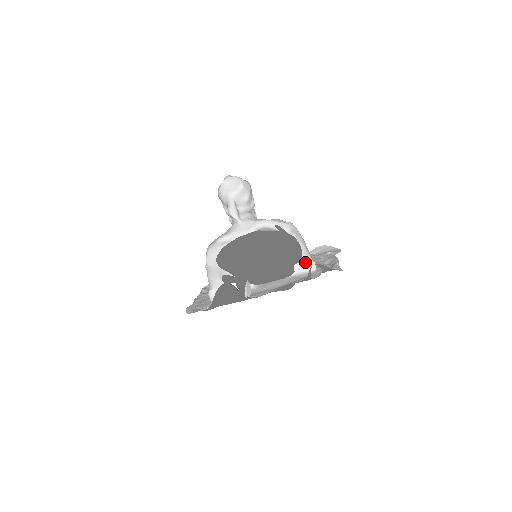
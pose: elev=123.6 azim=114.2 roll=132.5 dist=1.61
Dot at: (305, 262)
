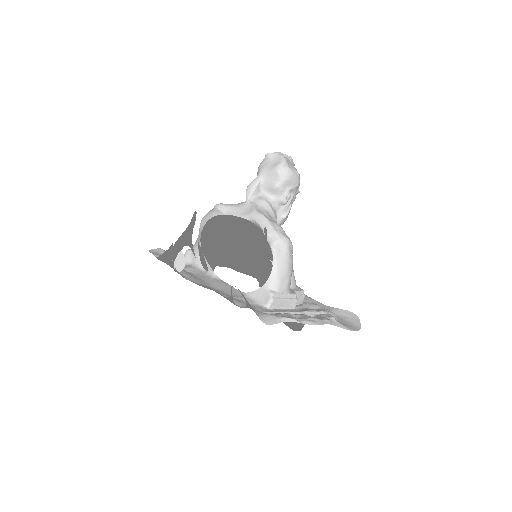
Dot at: (265, 290)
